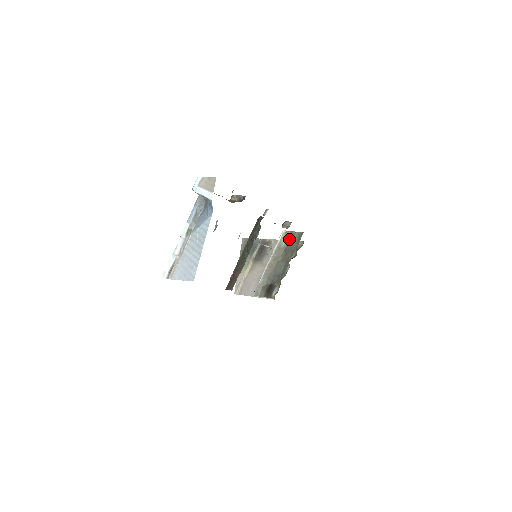
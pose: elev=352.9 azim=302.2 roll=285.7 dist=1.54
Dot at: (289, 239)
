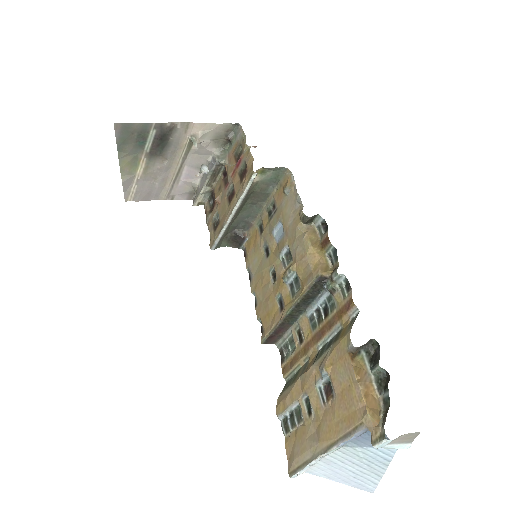
Dot at: (260, 177)
